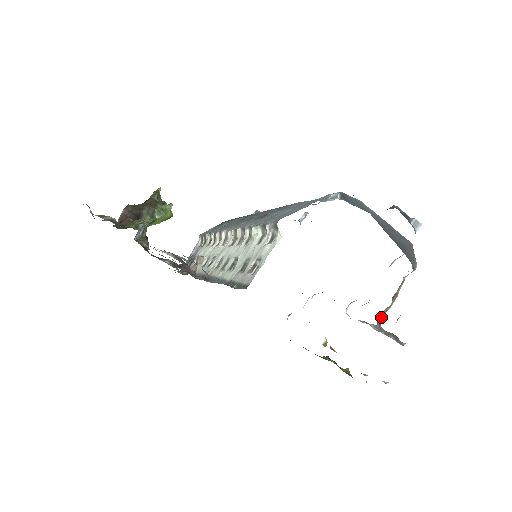
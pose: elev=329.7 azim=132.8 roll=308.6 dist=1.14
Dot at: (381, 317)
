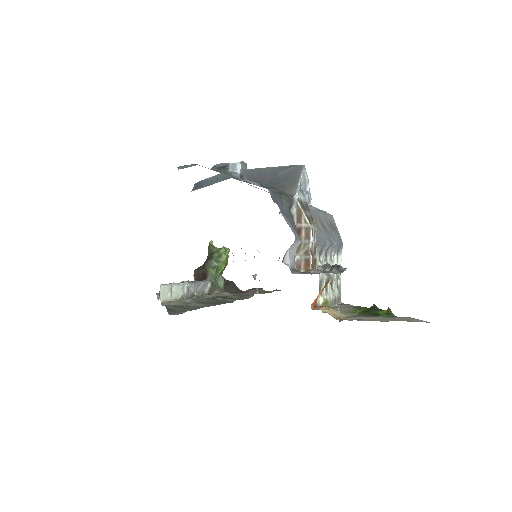
Dot at: (298, 261)
